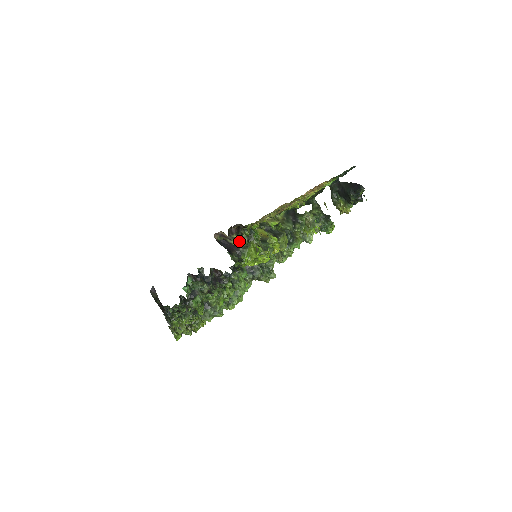
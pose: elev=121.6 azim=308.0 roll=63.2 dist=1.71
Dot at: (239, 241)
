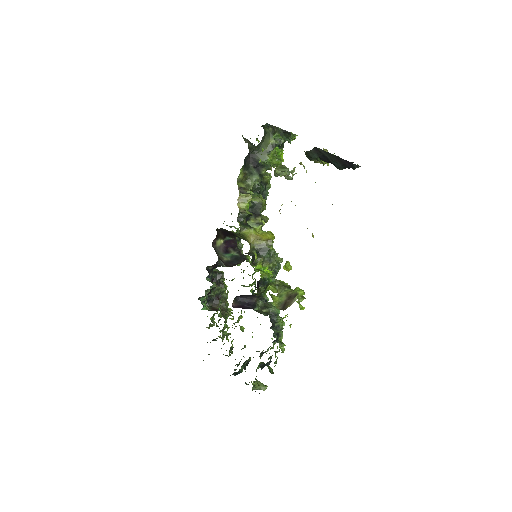
Dot at: occluded
